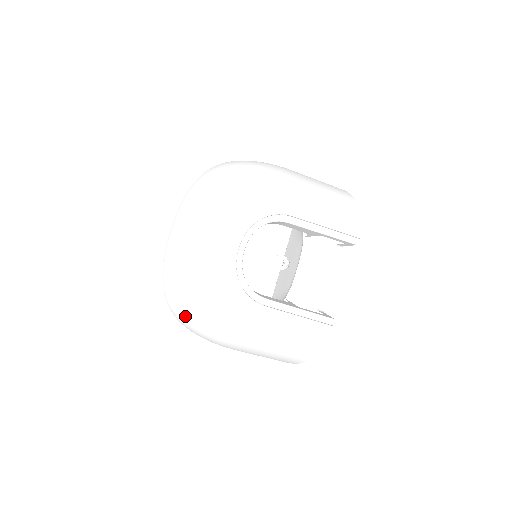
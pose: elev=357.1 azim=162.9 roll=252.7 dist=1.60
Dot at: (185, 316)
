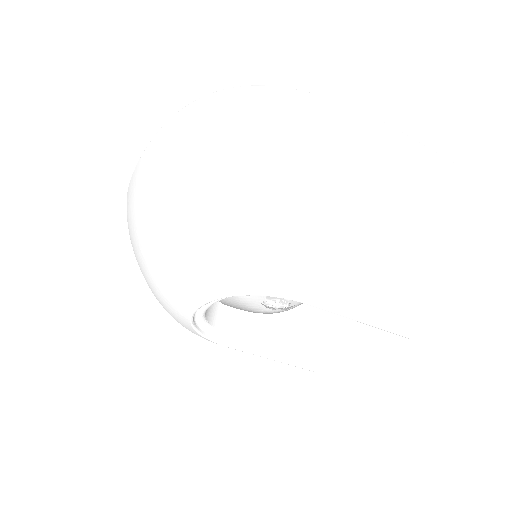
Dot at: occluded
